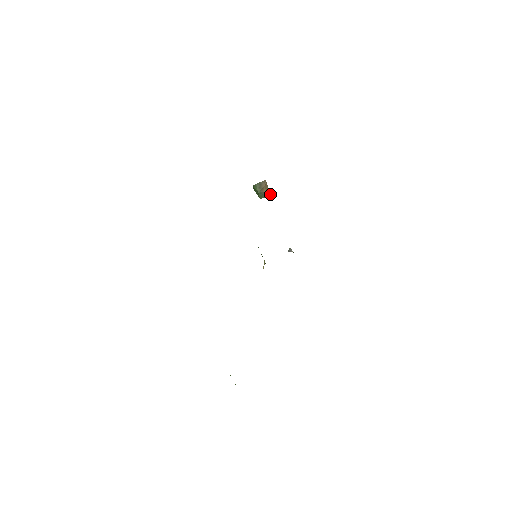
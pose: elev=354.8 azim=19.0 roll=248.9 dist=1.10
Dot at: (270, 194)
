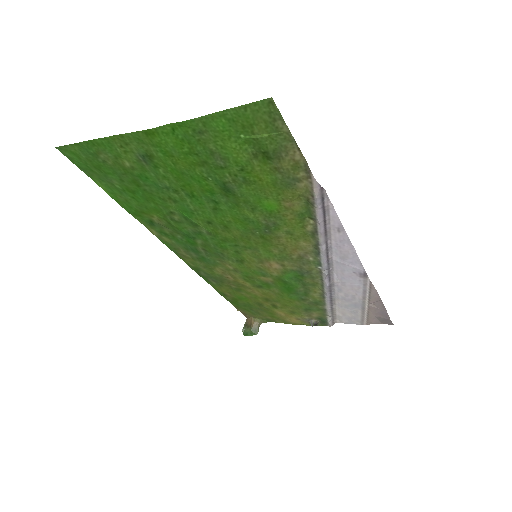
Dot at: (259, 321)
